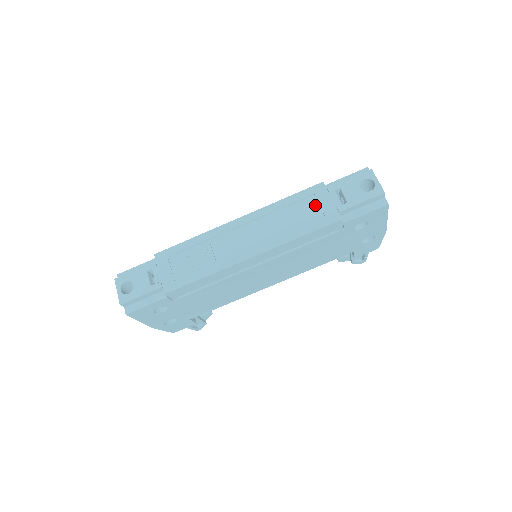
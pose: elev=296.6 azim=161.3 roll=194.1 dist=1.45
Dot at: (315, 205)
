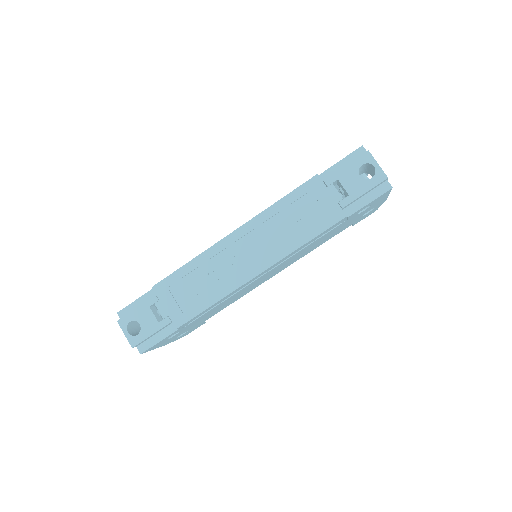
Dot at: (314, 203)
